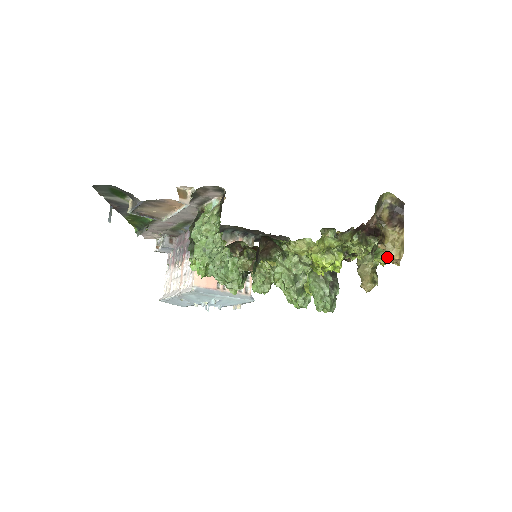
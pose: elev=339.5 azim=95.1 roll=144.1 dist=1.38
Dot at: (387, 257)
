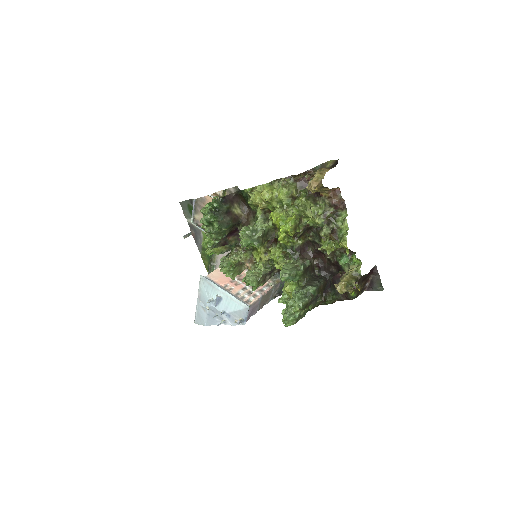
Dot at: (309, 185)
